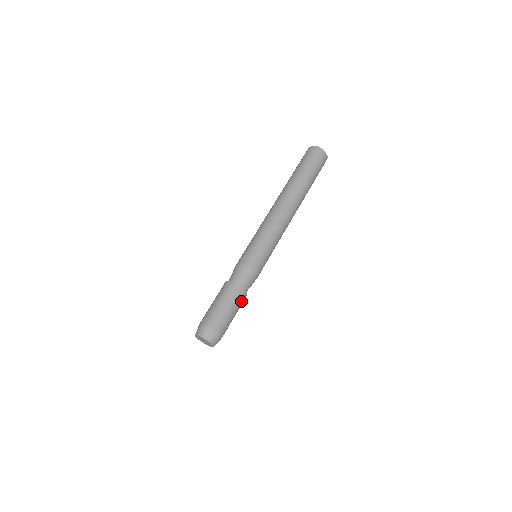
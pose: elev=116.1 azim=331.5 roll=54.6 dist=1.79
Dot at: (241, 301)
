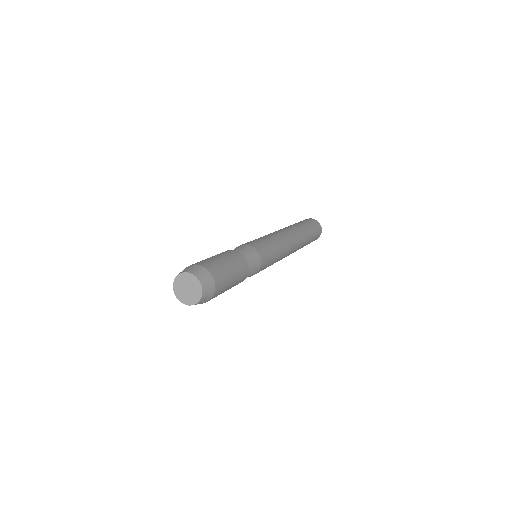
Dot at: (231, 255)
